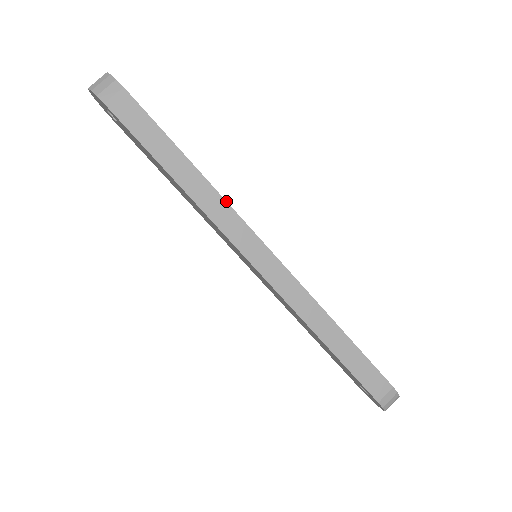
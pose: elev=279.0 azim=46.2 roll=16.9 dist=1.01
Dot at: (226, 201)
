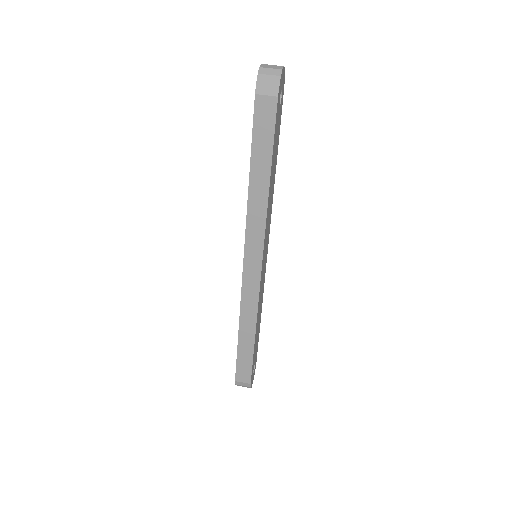
Dot at: (266, 221)
